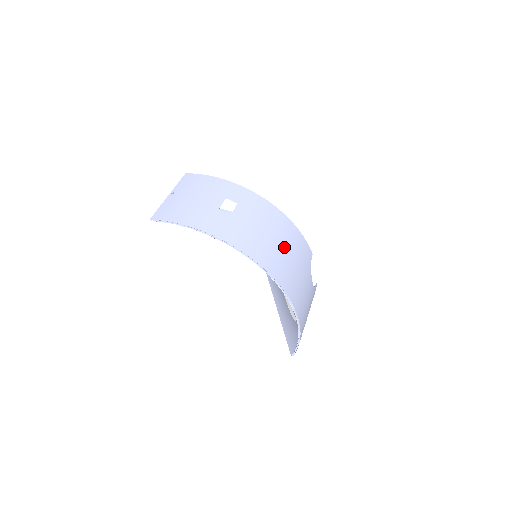
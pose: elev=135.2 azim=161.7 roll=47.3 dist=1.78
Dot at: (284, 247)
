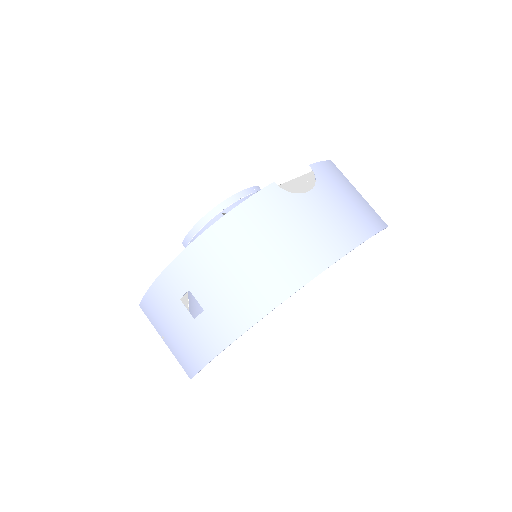
Dot at: (258, 250)
